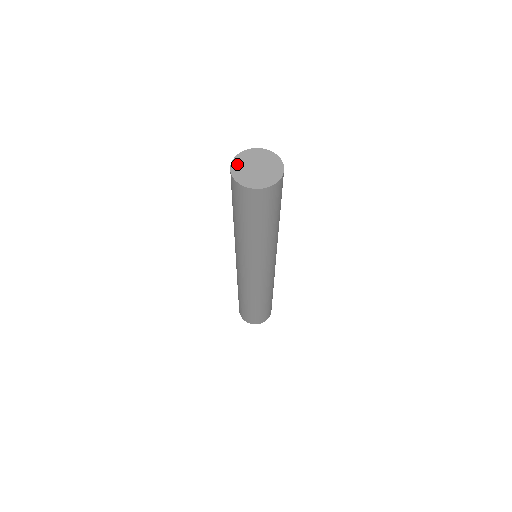
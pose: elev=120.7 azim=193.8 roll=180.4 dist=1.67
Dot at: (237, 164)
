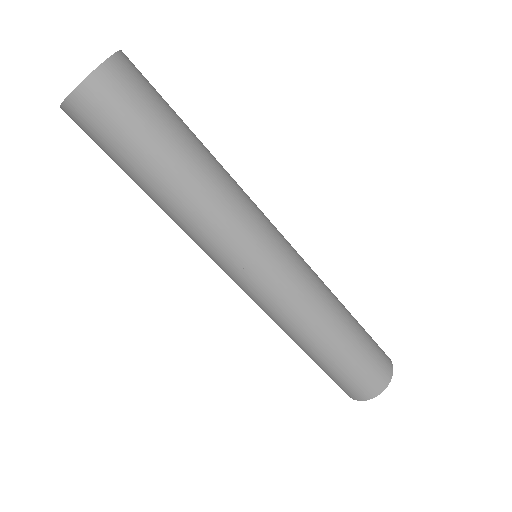
Dot at: occluded
